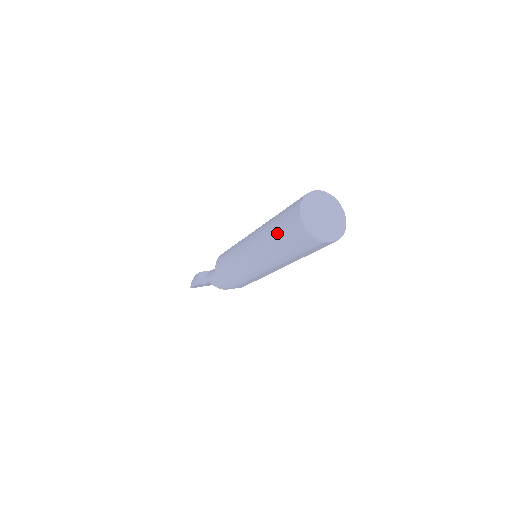
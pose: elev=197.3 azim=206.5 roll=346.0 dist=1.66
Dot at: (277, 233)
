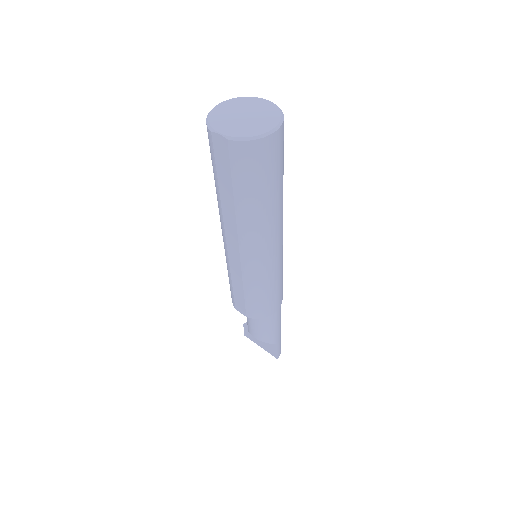
Dot at: occluded
